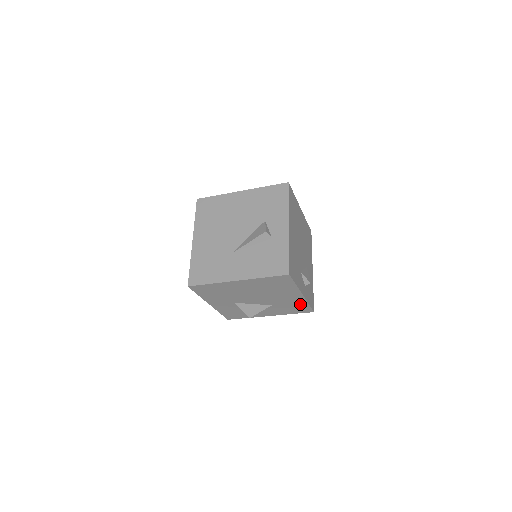
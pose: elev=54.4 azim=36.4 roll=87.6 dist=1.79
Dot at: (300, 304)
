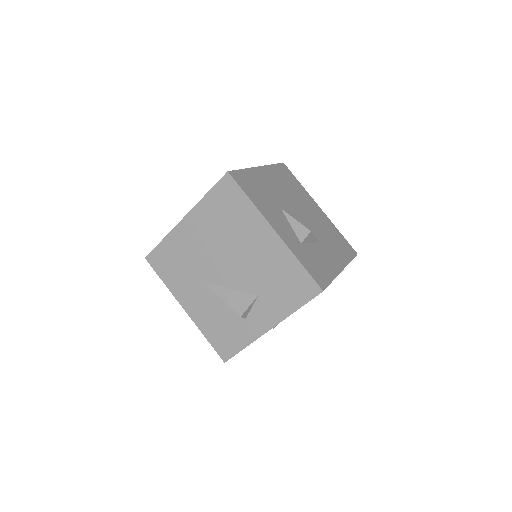
Dot at: occluded
